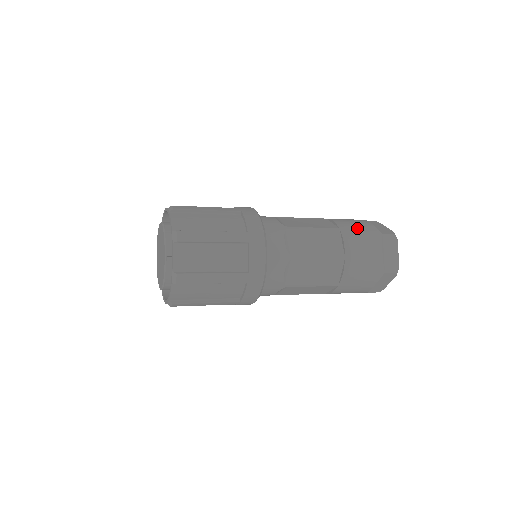
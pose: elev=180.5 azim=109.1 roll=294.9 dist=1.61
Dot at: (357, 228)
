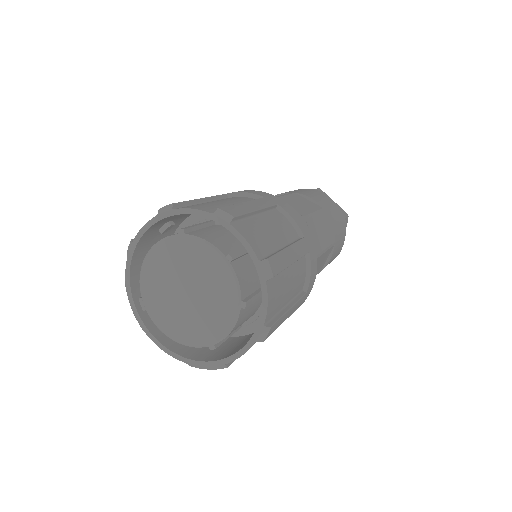
Dot at: (299, 190)
